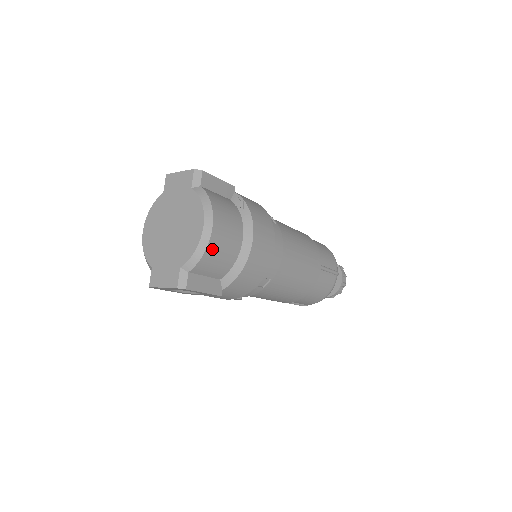
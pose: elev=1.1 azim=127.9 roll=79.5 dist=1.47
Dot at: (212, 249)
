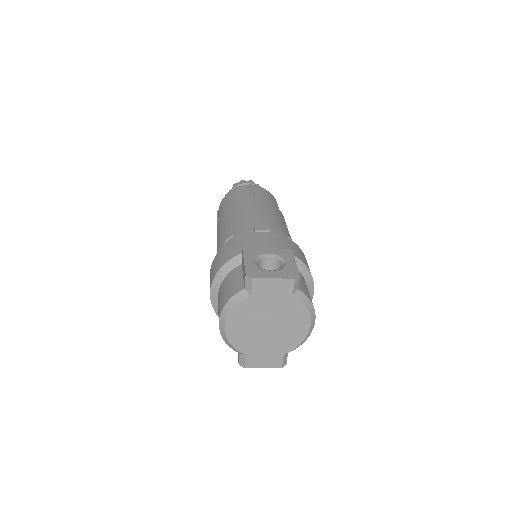
Dot at: occluded
